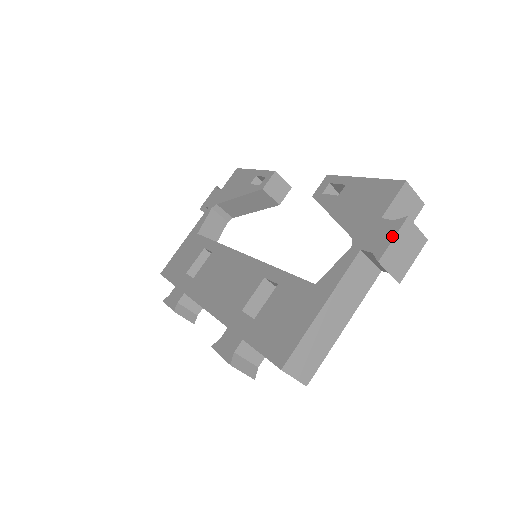
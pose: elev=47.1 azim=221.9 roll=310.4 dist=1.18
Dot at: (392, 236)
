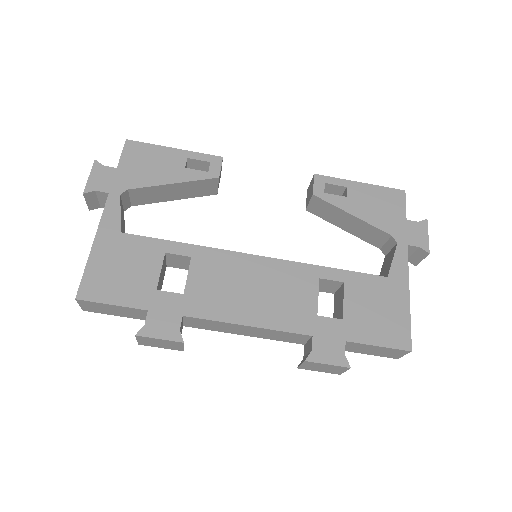
Dot at: (427, 234)
